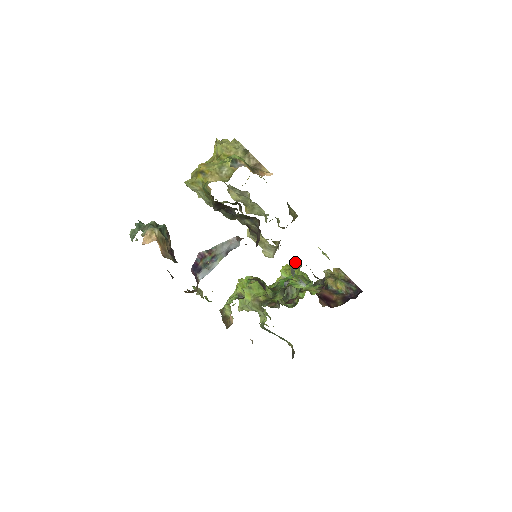
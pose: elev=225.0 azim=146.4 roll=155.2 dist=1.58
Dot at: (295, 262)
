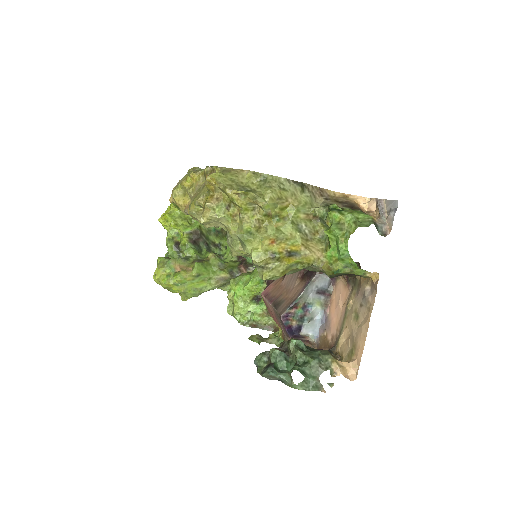
Dot at: (175, 206)
